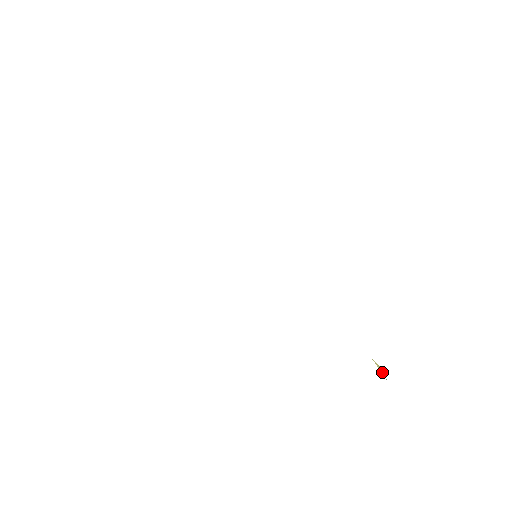
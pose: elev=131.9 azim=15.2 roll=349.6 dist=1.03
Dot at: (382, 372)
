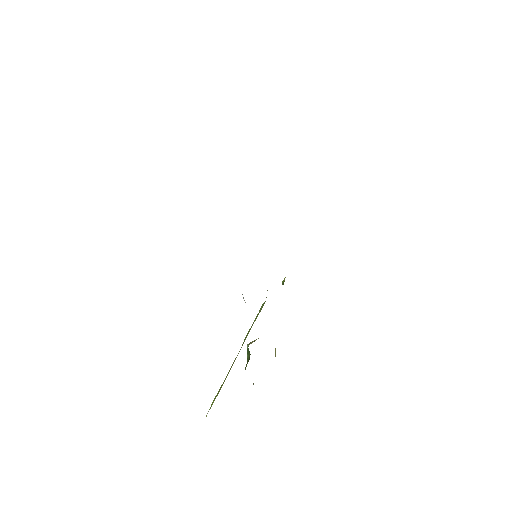
Dot at: (275, 352)
